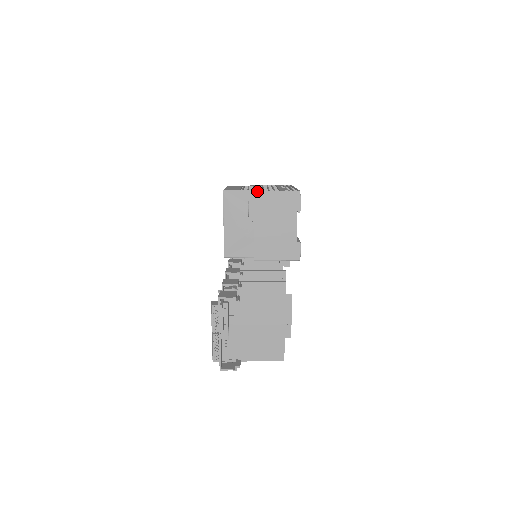
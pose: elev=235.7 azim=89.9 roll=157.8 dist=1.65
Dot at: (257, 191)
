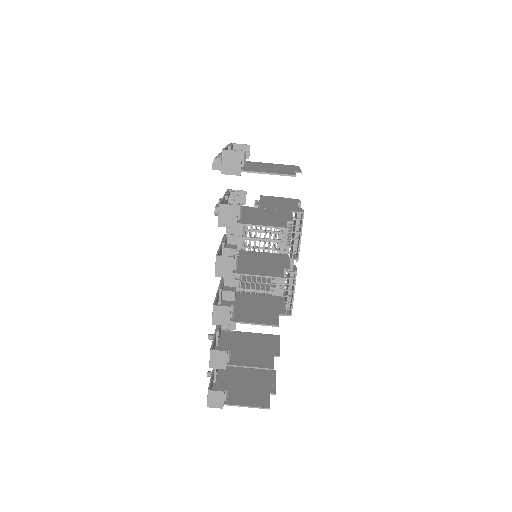
Dot at: (263, 196)
